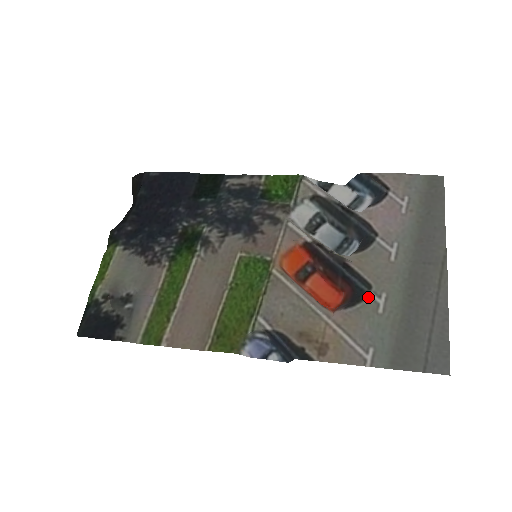
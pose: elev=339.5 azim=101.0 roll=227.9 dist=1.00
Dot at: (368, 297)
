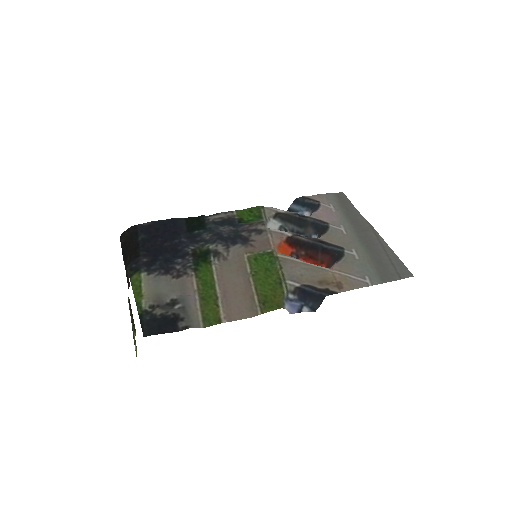
Dot at: (345, 253)
